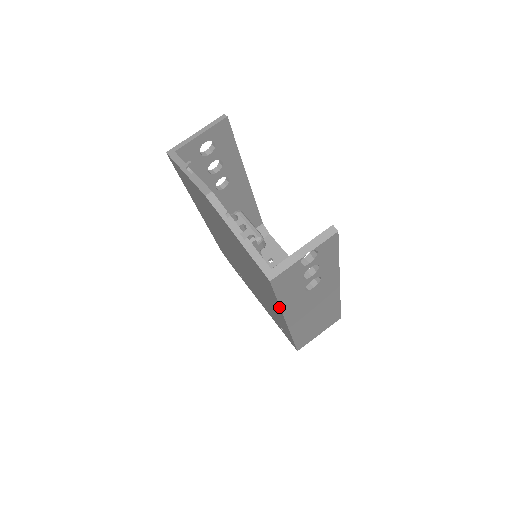
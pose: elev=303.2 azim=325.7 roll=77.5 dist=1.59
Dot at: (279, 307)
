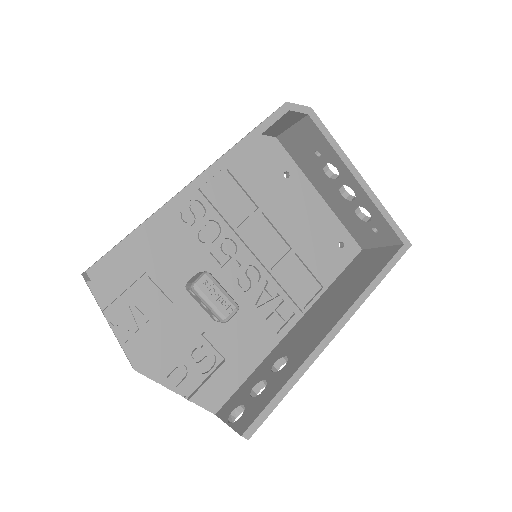
Dot at: occluded
